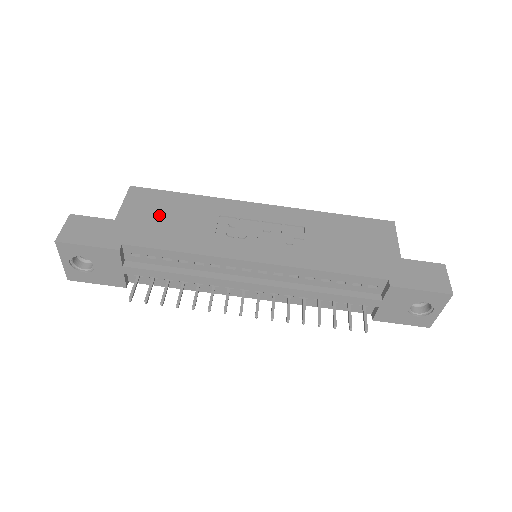
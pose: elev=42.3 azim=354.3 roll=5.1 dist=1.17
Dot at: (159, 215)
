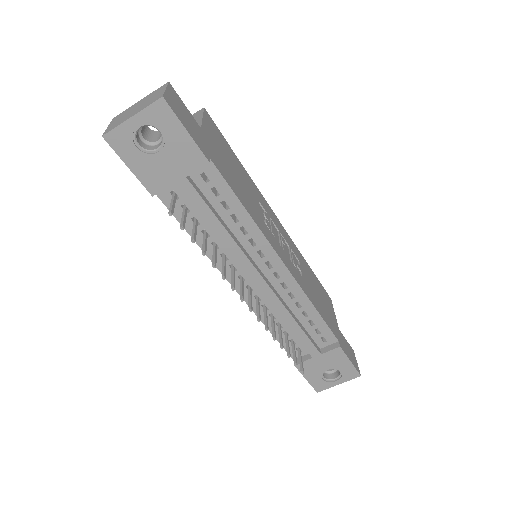
Dot at: (227, 159)
